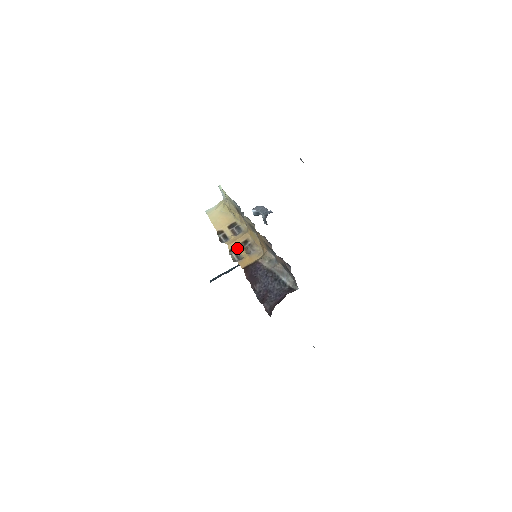
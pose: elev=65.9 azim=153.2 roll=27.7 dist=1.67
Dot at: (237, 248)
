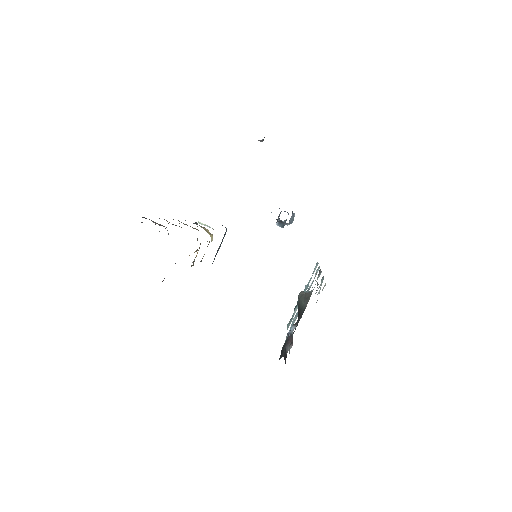
Dot at: (196, 256)
